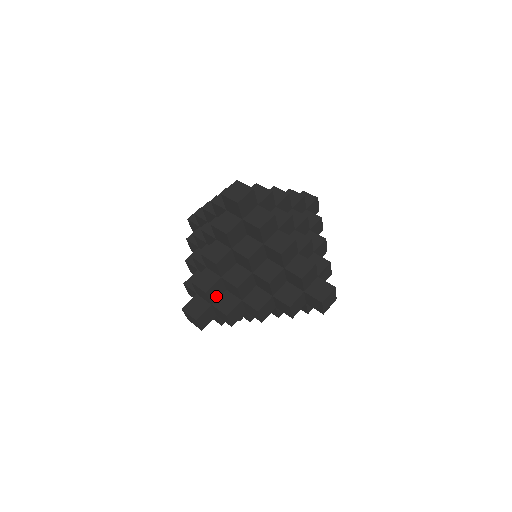
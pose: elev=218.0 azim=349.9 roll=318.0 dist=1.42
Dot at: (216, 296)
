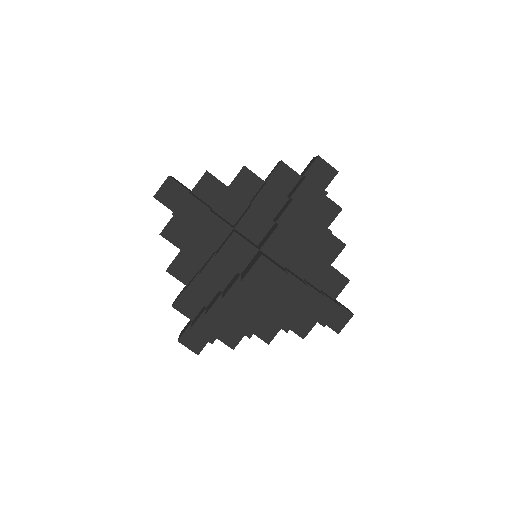
Dot at: occluded
